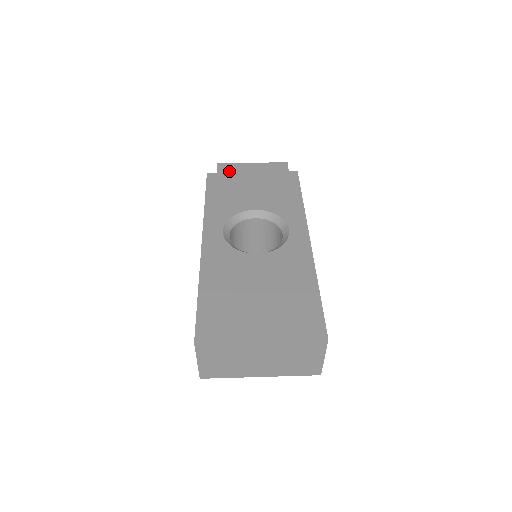
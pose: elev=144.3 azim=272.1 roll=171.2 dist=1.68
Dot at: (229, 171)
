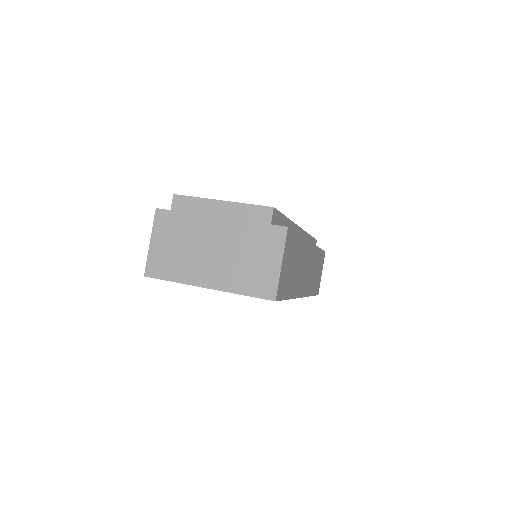
Dot at: occluded
